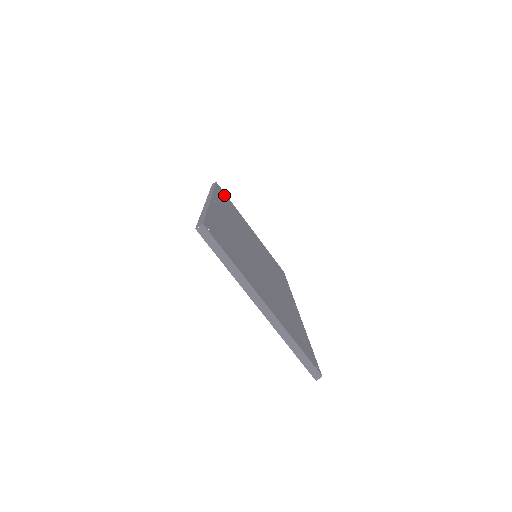
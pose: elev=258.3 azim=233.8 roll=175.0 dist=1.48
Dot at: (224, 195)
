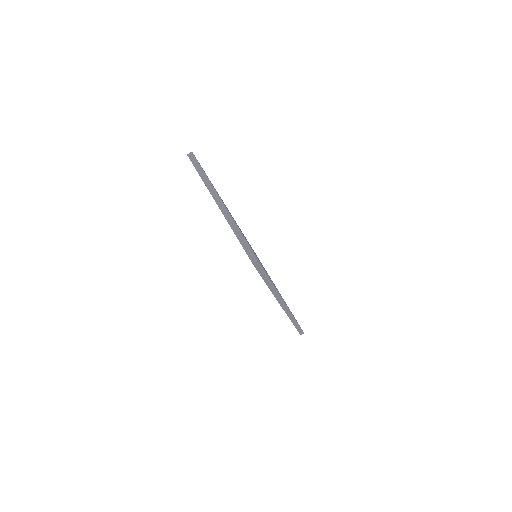
Dot at: occluded
